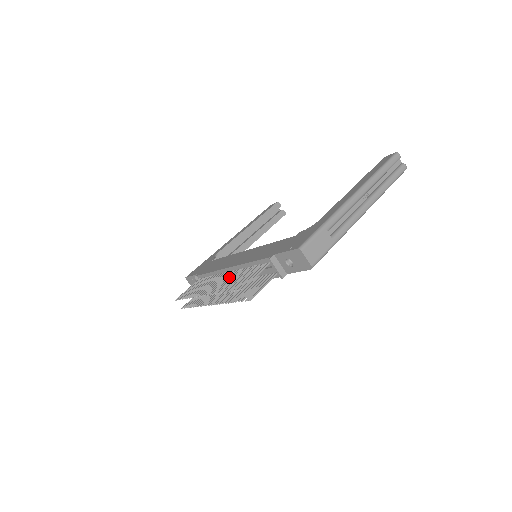
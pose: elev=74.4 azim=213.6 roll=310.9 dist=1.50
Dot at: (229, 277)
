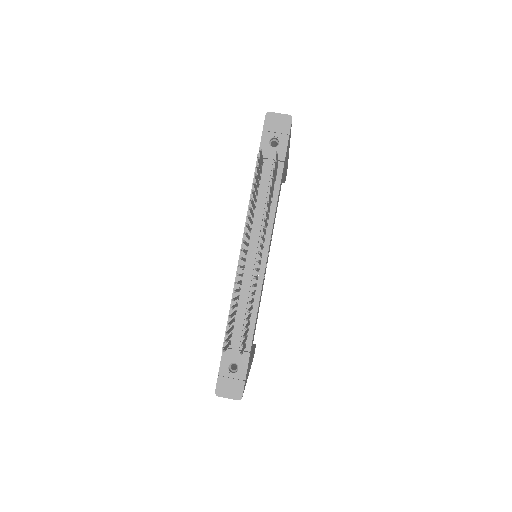
Dot at: (248, 236)
